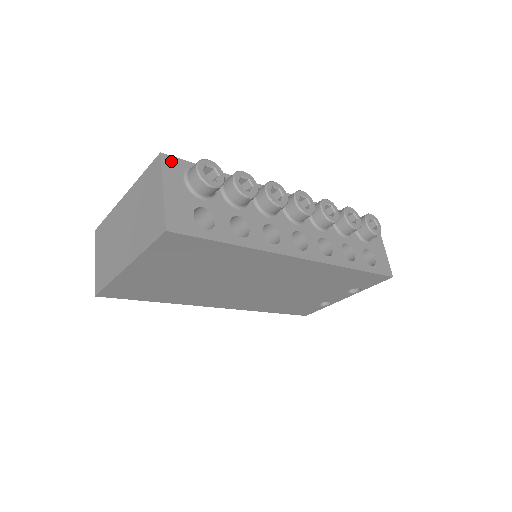
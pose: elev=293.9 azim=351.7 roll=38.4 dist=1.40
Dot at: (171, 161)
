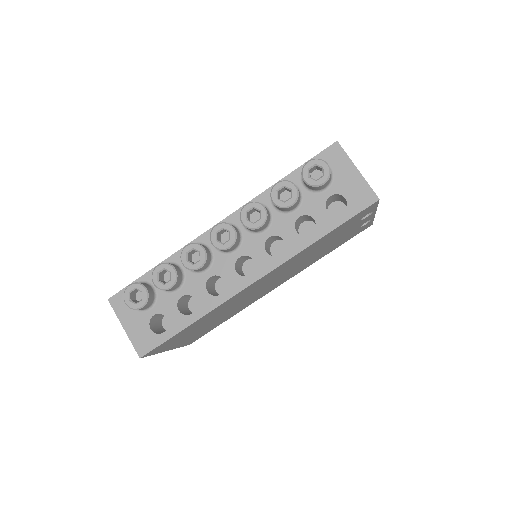
Dot at: (117, 299)
